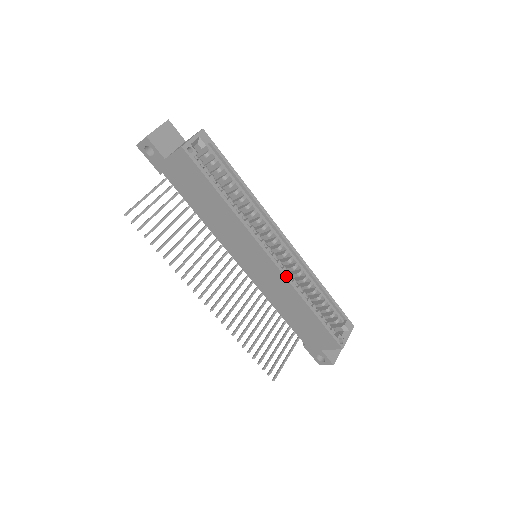
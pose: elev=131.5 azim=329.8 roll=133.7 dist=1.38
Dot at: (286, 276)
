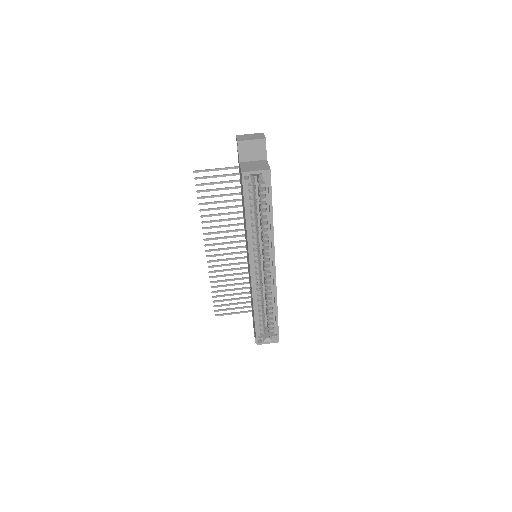
Dot at: (253, 286)
